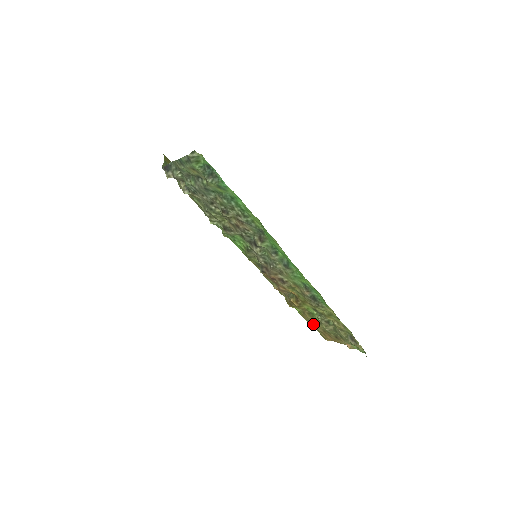
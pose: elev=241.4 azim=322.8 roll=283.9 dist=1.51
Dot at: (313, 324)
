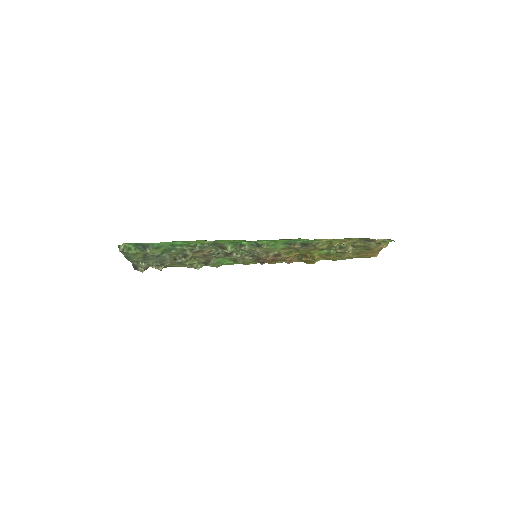
Dot at: (346, 258)
